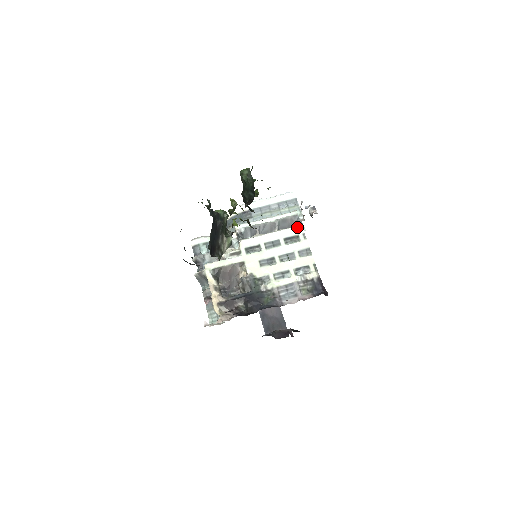
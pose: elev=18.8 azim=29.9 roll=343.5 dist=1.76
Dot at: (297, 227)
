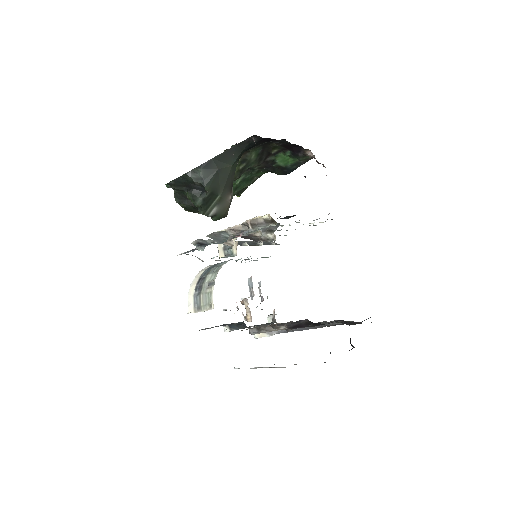
Dot at: occluded
